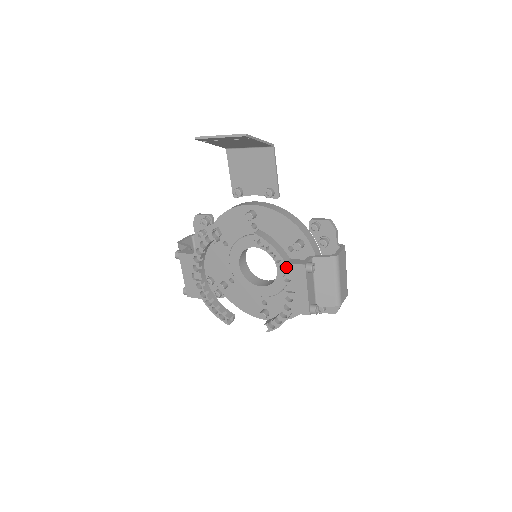
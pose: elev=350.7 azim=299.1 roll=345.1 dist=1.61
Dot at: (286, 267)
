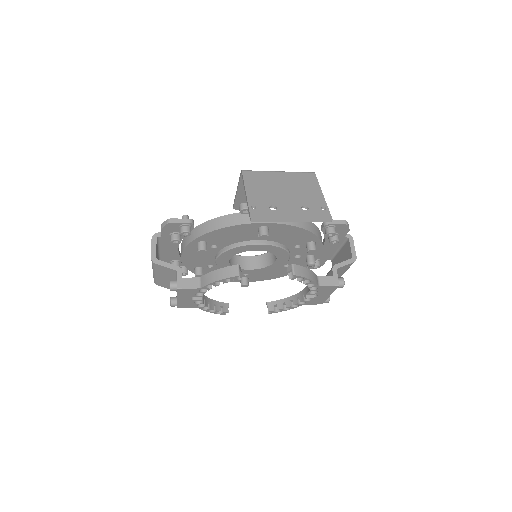
Dot at: (318, 288)
